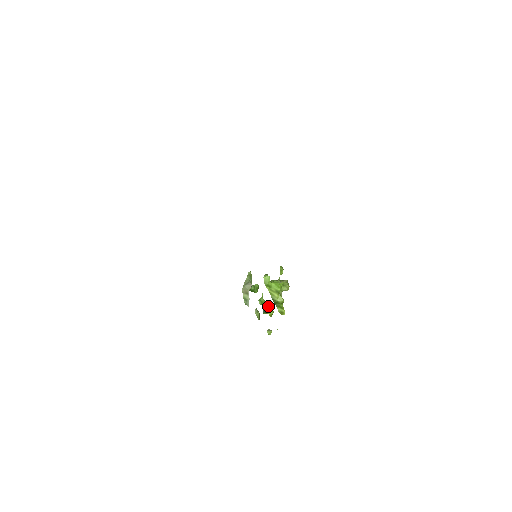
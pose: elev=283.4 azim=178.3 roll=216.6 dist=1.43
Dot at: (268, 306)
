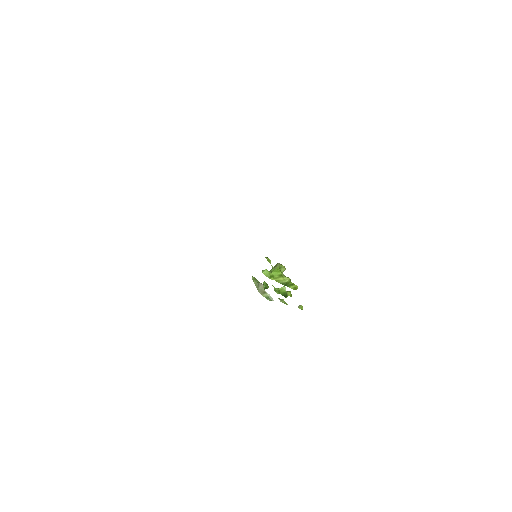
Dot at: (284, 290)
